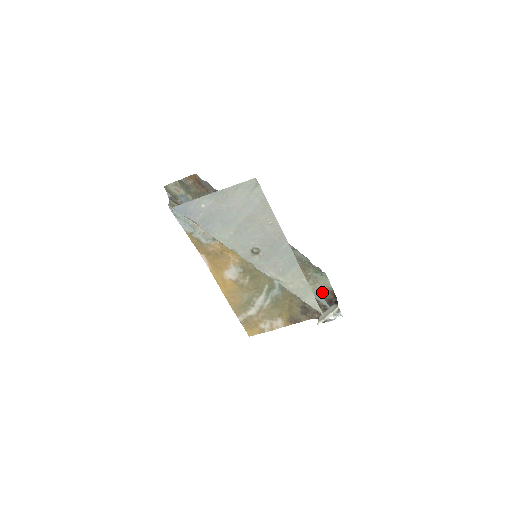
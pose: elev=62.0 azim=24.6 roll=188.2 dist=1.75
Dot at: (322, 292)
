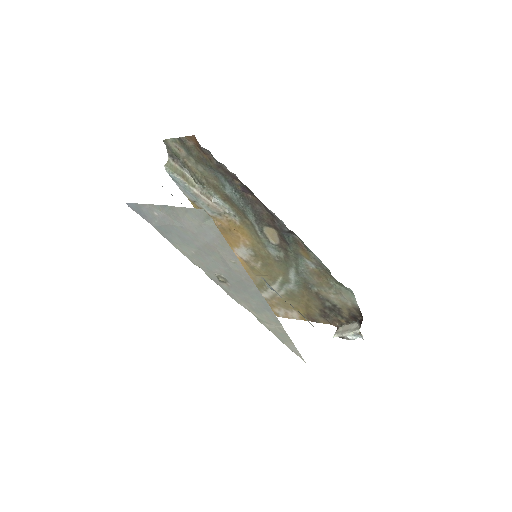
Dot at: (346, 305)
